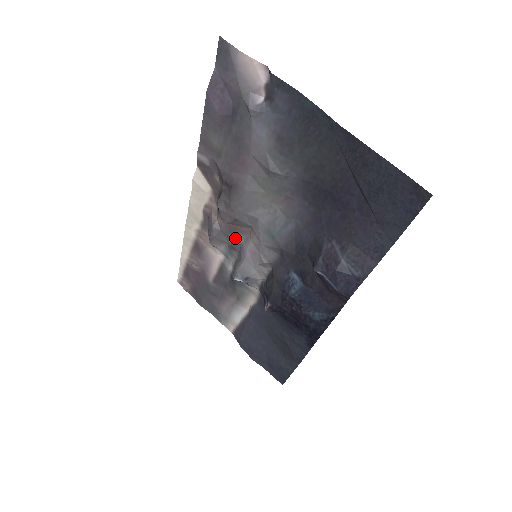
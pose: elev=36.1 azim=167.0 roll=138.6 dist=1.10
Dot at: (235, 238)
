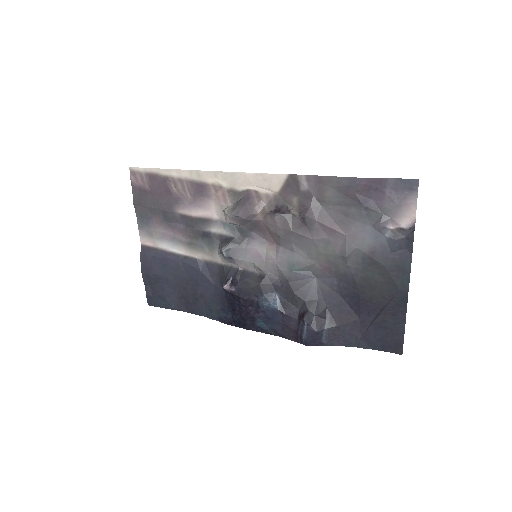
Dot at: (253, 231)
